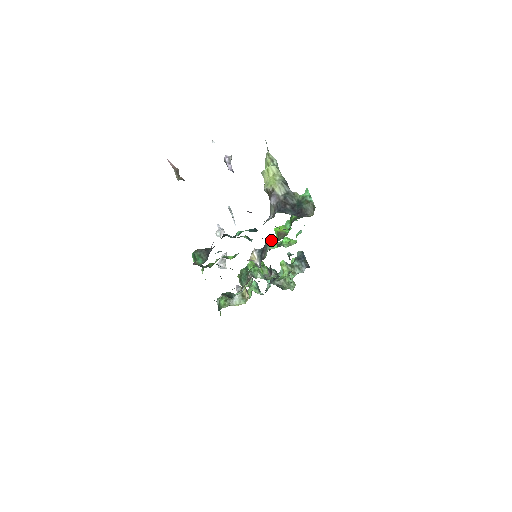
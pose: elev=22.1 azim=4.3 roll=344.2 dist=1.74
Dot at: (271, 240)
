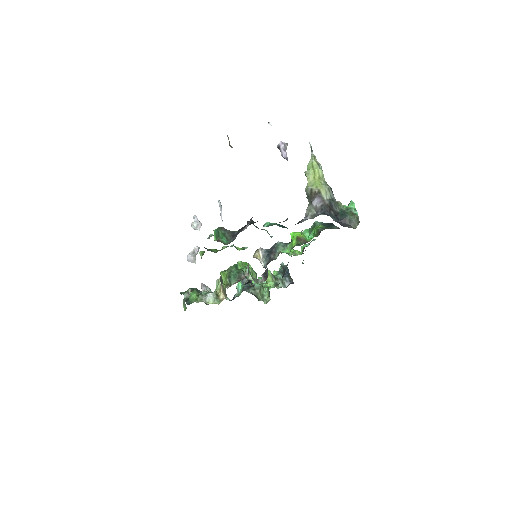
Dot at: (282, 243)
